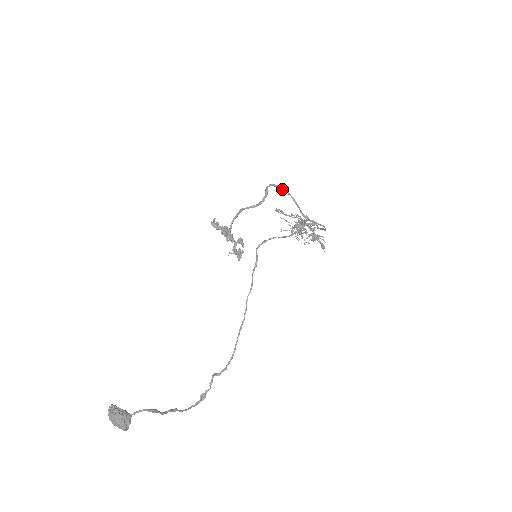
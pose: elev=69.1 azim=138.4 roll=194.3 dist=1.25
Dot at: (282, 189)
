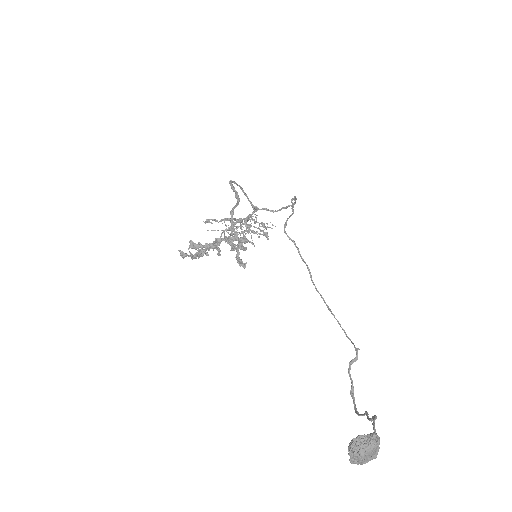
Dot at: (236, 184)
